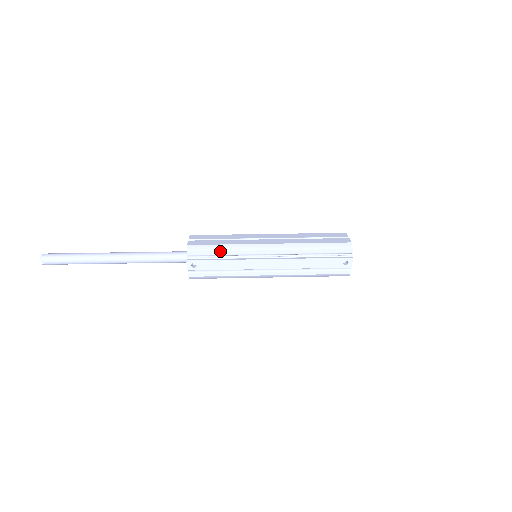
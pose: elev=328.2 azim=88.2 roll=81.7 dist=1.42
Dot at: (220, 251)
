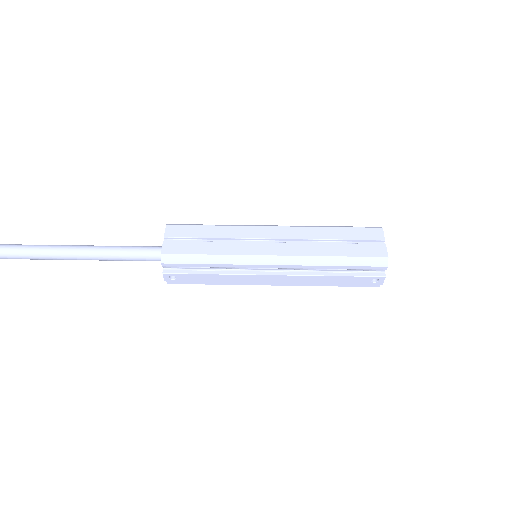
Dot at: (206, 264)
